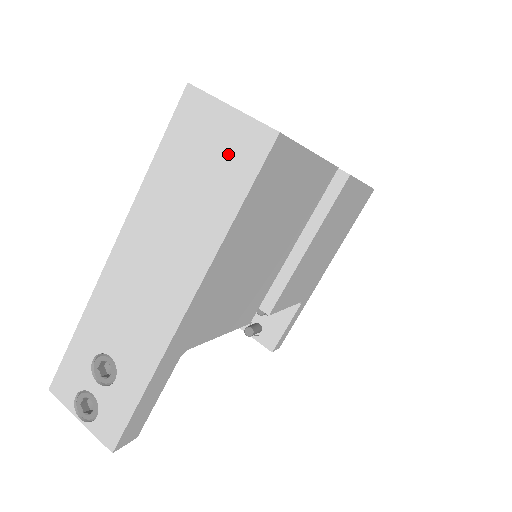
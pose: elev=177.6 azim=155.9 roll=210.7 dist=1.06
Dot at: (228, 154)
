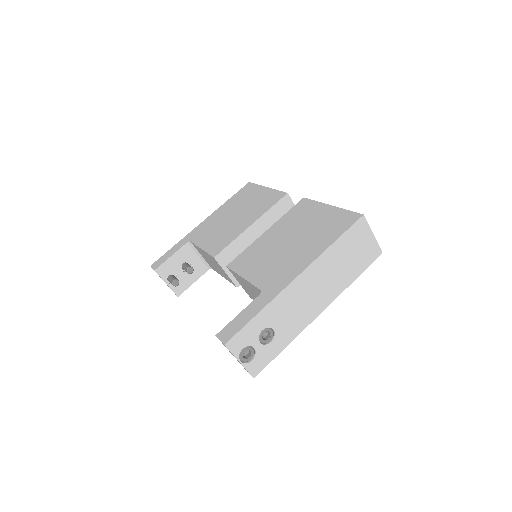
Dot at: (364, 253)
